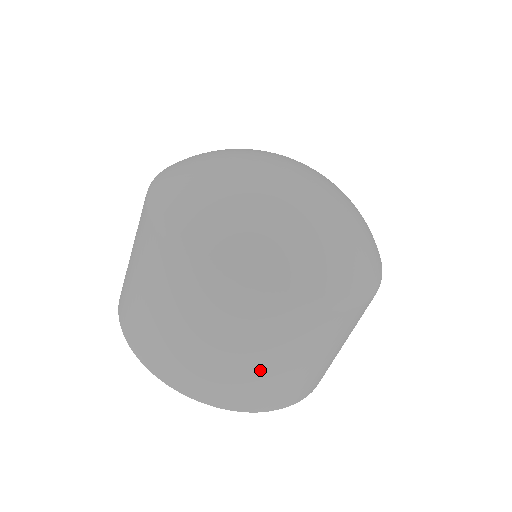
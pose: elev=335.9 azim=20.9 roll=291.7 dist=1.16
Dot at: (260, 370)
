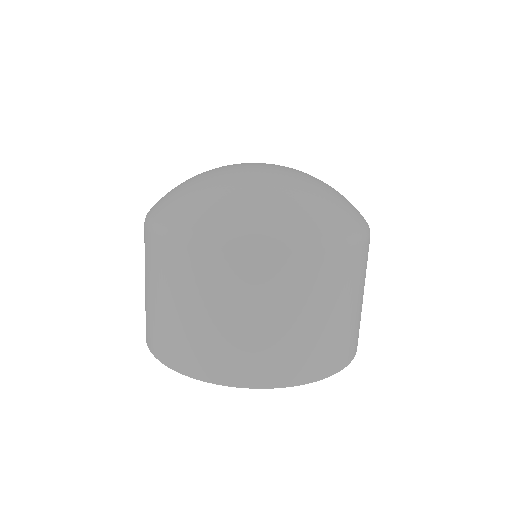
Dot at: (182, 318)
